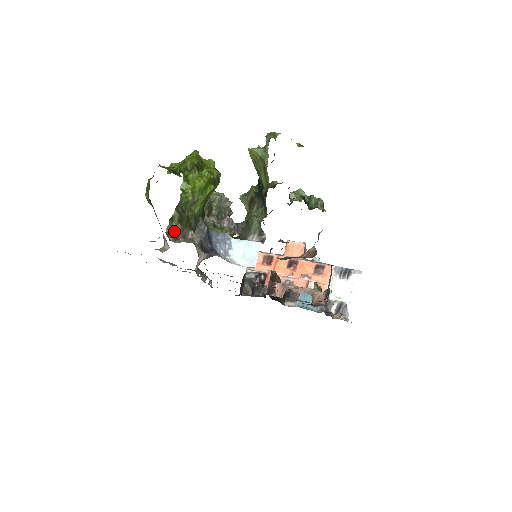
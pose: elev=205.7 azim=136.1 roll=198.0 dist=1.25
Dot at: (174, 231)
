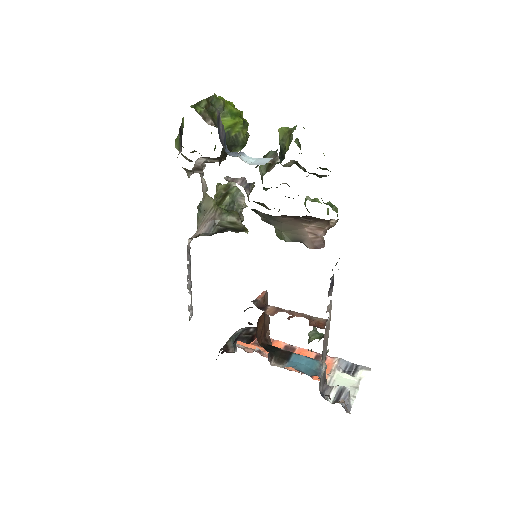
Dot at: (198, 109)
